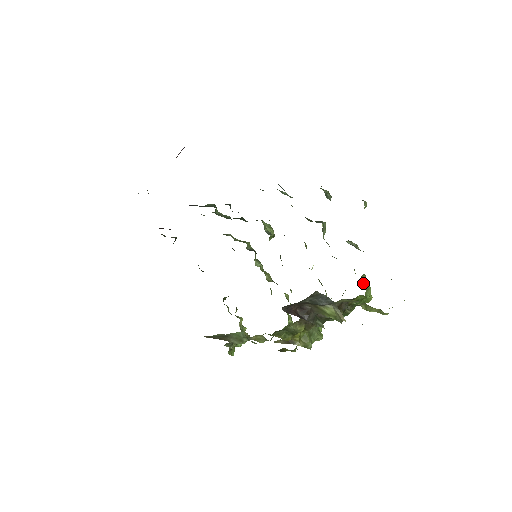
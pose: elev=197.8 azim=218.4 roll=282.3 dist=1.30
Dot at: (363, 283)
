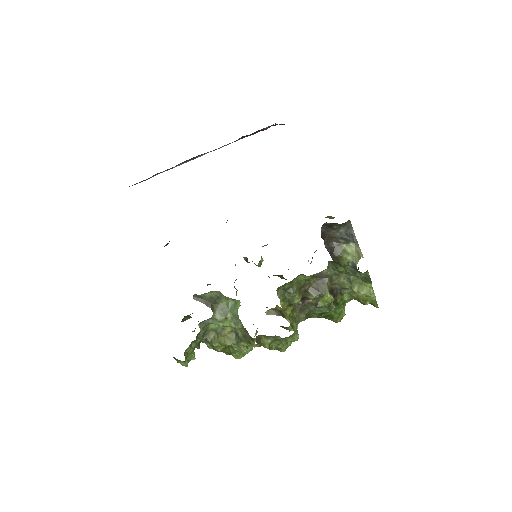
Dot at: occluded
